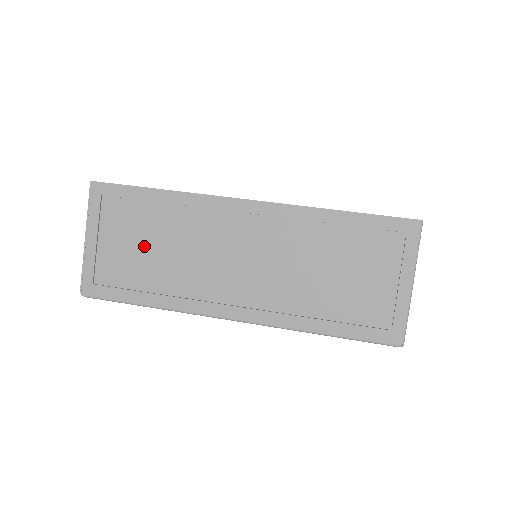
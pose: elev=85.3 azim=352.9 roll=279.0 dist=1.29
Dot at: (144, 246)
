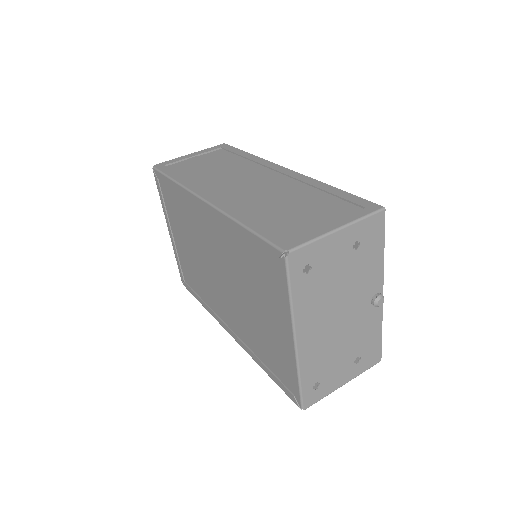
Dot at: (210, 165)
